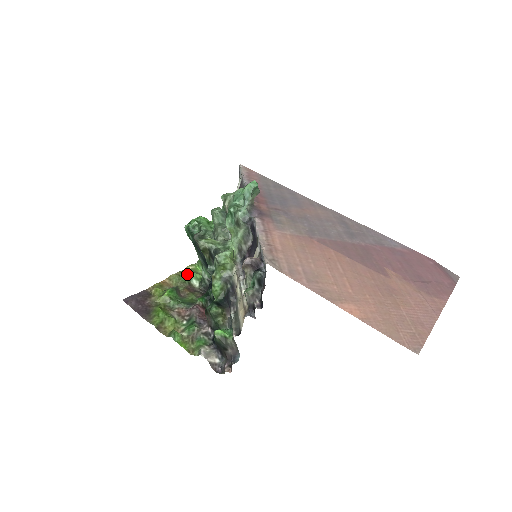
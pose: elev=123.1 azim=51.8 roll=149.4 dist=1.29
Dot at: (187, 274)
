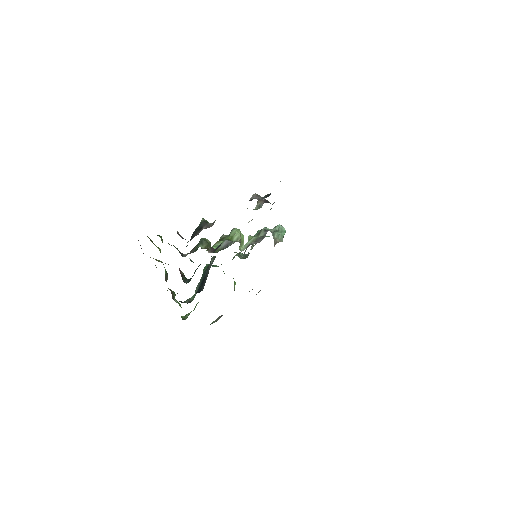
Dot at: occluded
